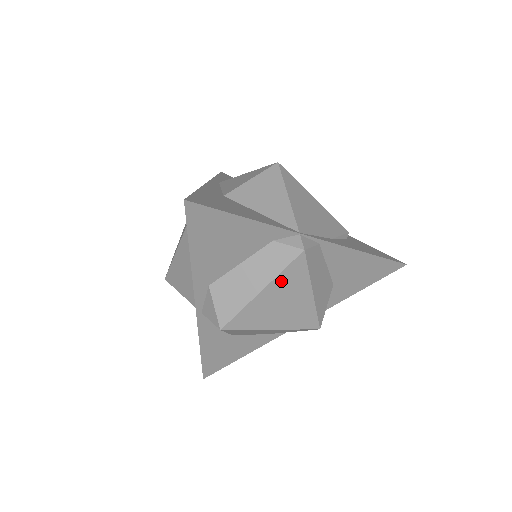
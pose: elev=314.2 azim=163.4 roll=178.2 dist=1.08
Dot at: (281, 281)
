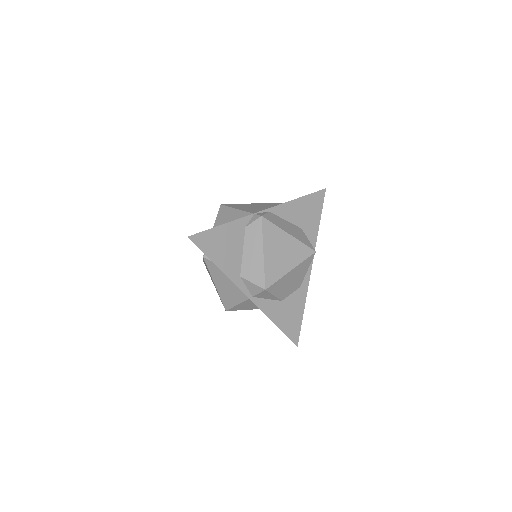
Dot at: (267, 240)
